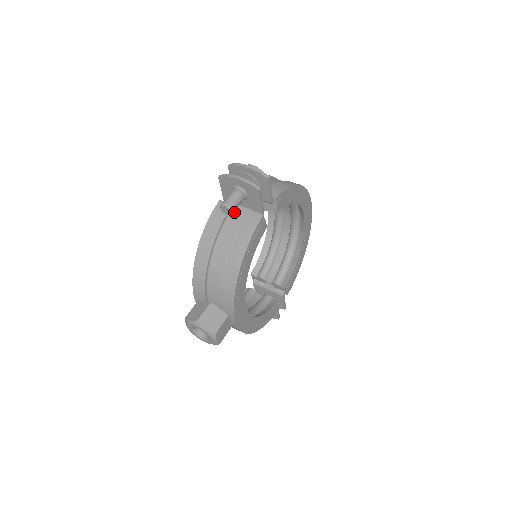
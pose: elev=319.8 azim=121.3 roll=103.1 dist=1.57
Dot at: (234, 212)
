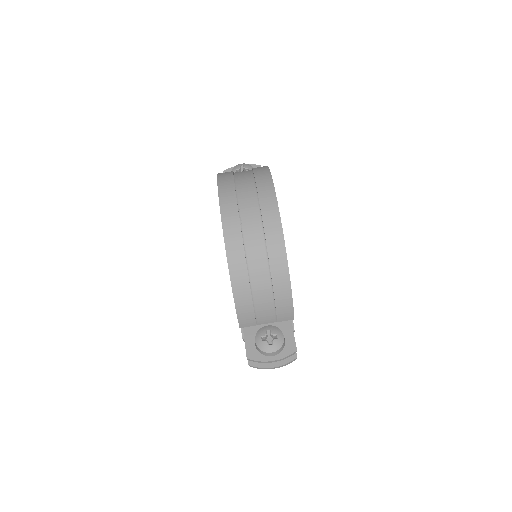
Dot at: occluded
